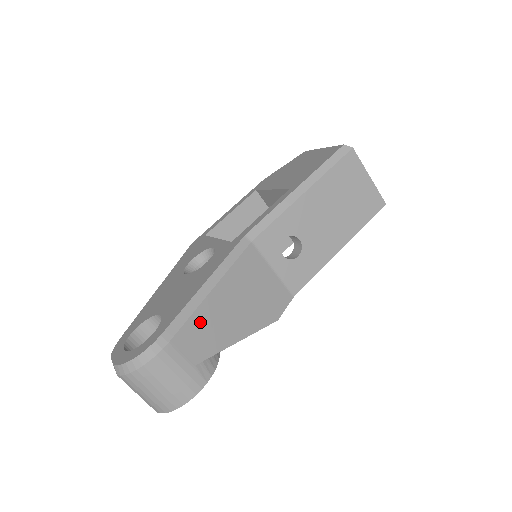
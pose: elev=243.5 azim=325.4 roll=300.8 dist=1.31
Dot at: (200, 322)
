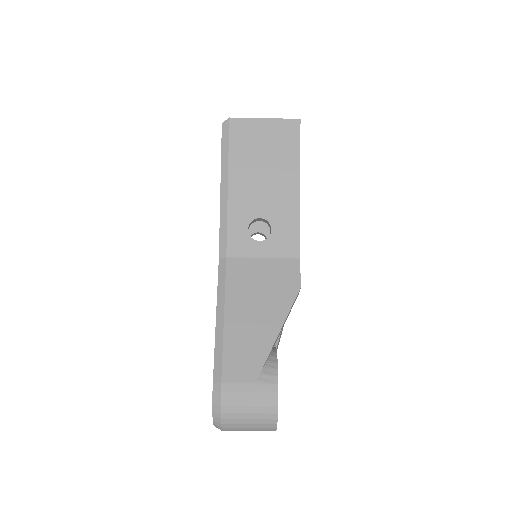
Dot at: (234, 348)
